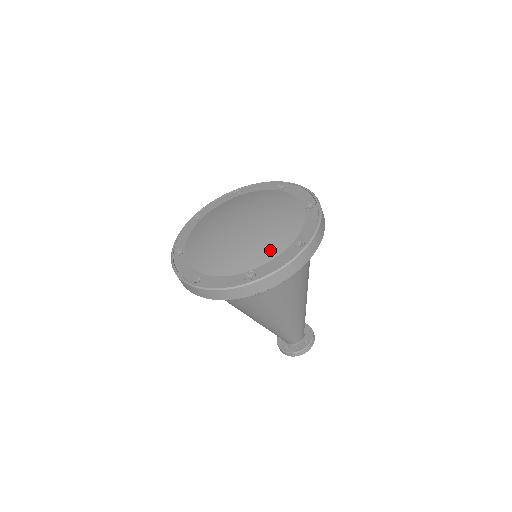
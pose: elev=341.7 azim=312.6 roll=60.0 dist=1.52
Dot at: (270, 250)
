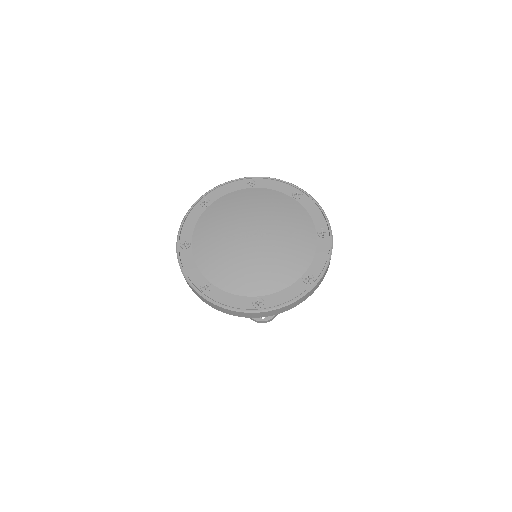
Dot at: (238, 284)
